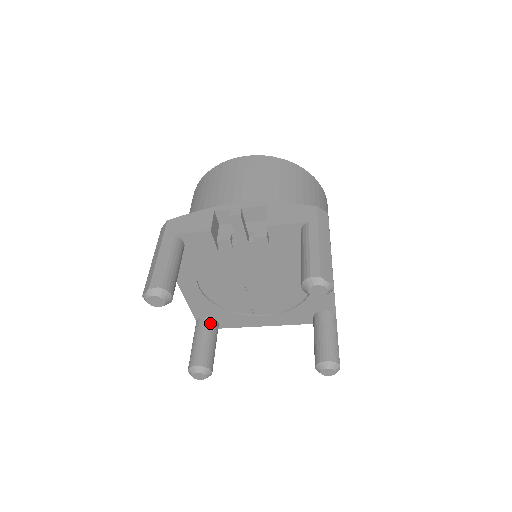
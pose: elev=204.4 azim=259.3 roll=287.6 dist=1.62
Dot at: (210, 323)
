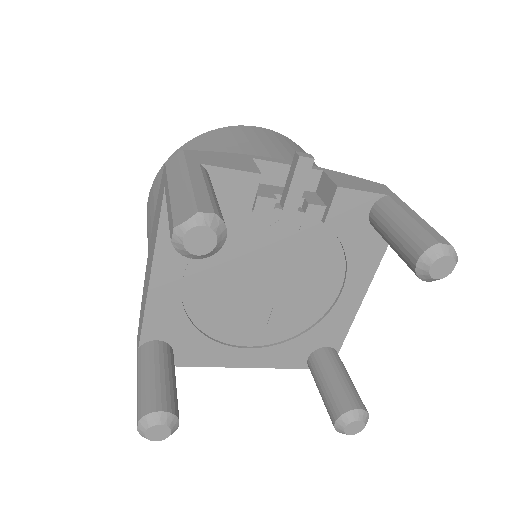
Dot at: (167, 350)
